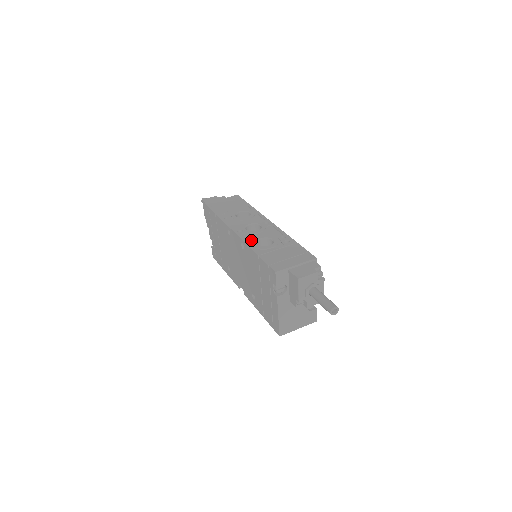
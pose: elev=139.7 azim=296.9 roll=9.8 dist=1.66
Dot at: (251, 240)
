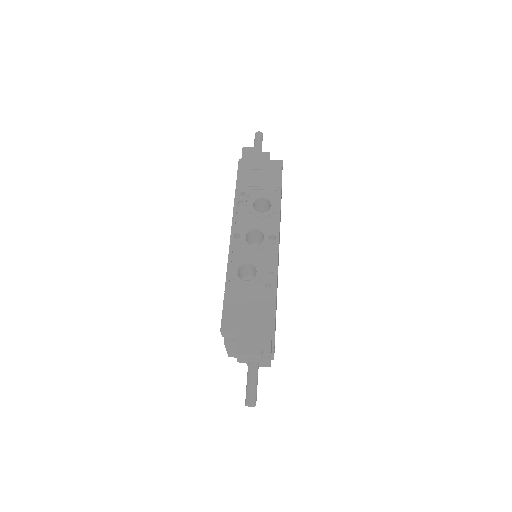
Dot at: (237, 259)
